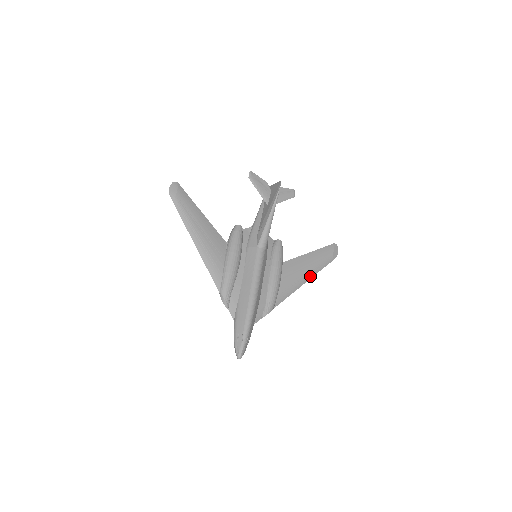
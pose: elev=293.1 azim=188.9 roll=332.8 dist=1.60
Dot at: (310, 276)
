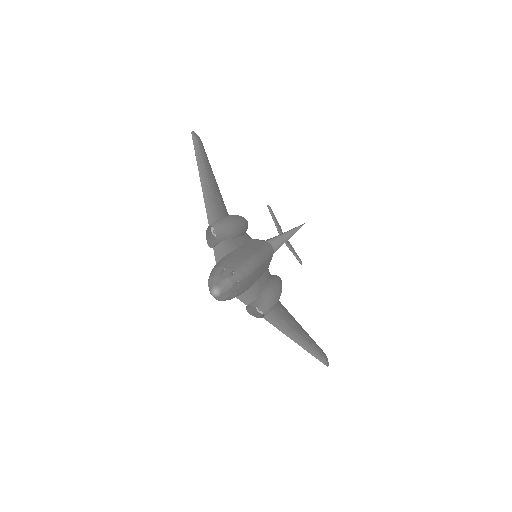
Dot at: (304, 345)
